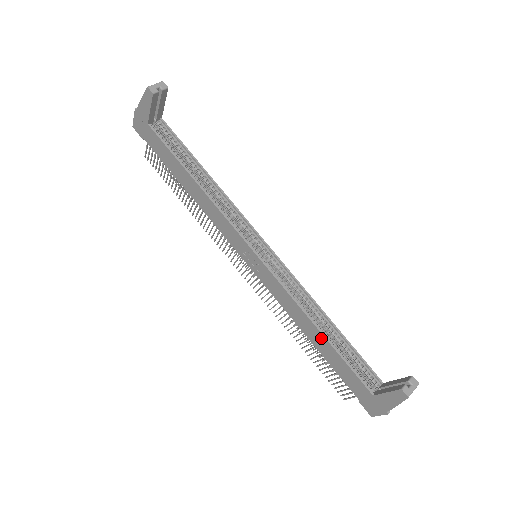
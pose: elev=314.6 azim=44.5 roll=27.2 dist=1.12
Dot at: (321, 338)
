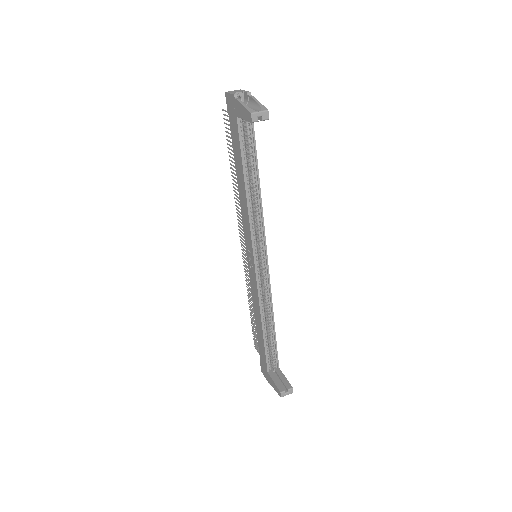
Dot at: (261, 329)
